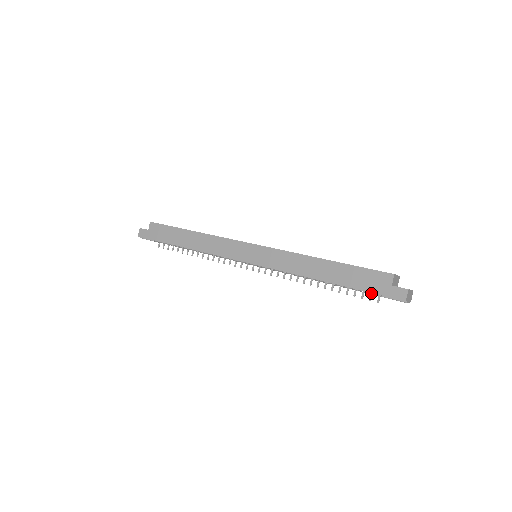
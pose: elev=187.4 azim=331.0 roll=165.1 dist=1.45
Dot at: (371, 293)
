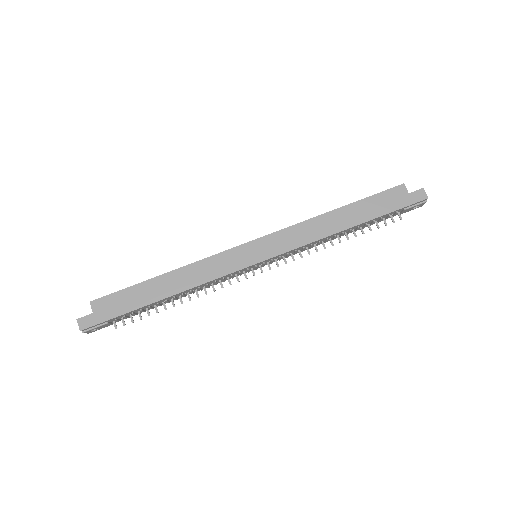
Dot at: (391, 216)
